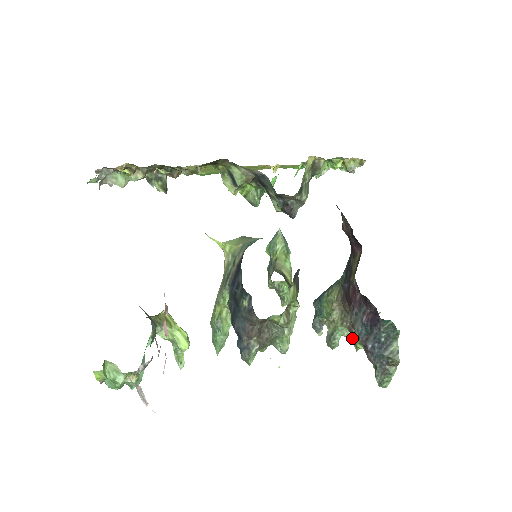
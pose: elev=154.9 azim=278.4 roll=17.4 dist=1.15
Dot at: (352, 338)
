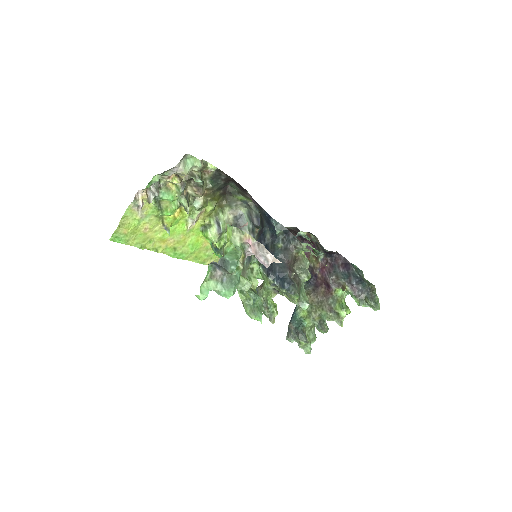
Dot at: (334, 318)
